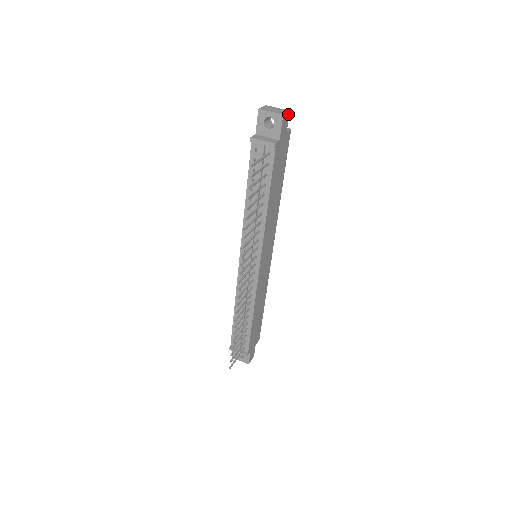
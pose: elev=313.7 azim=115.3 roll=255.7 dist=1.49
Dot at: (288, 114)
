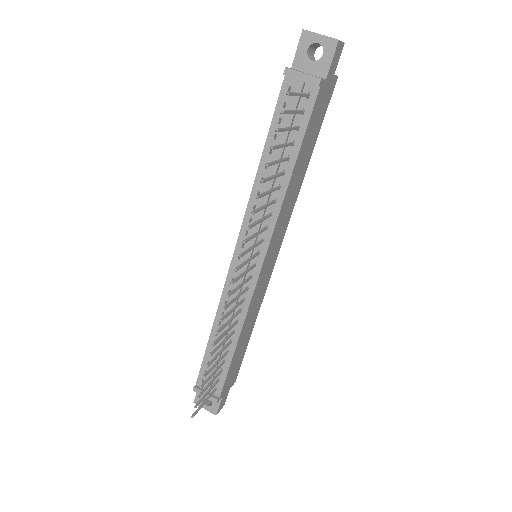
Dot at: (342, 47)
